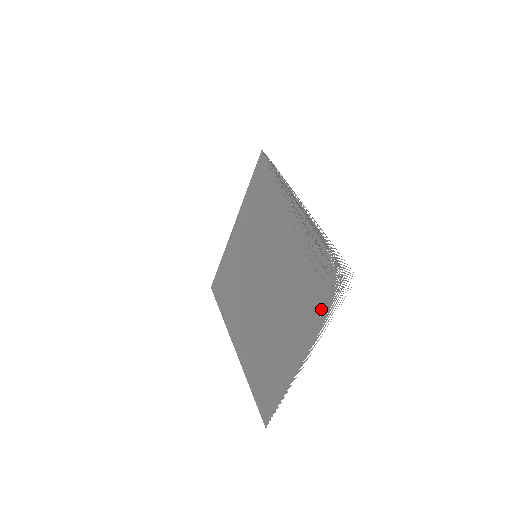
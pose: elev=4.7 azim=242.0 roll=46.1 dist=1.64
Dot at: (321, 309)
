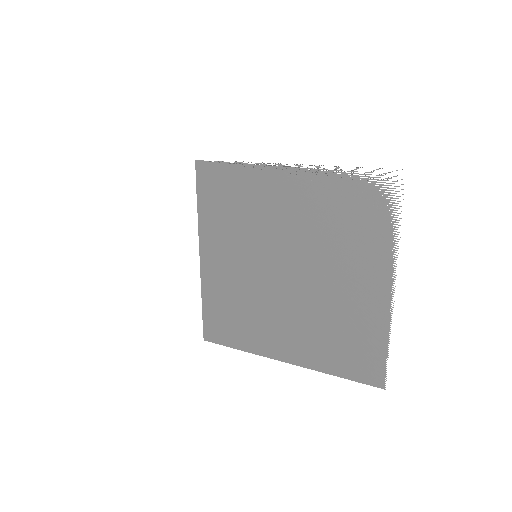
Dot at: (381, 228)
